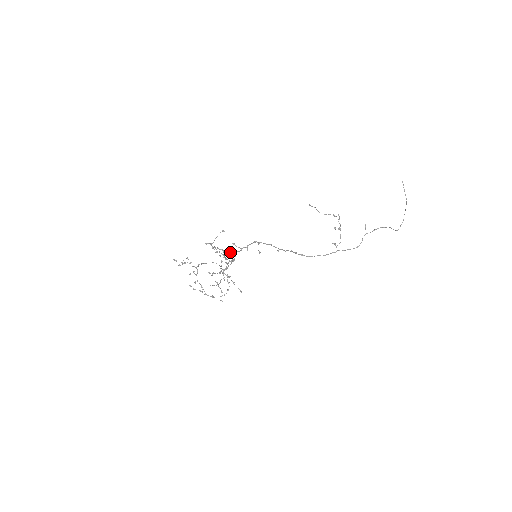
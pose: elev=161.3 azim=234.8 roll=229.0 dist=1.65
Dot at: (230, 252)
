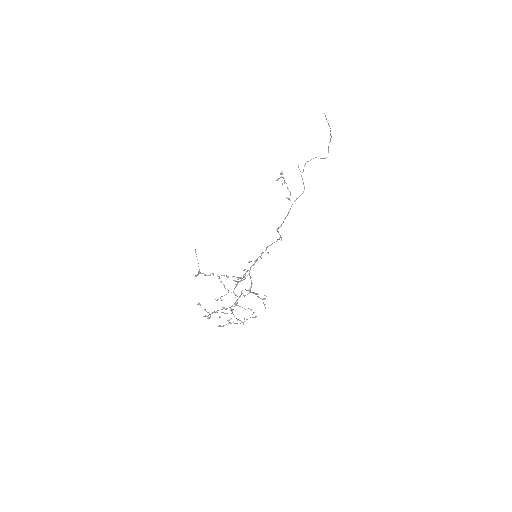
Dot at: (244, 270)
